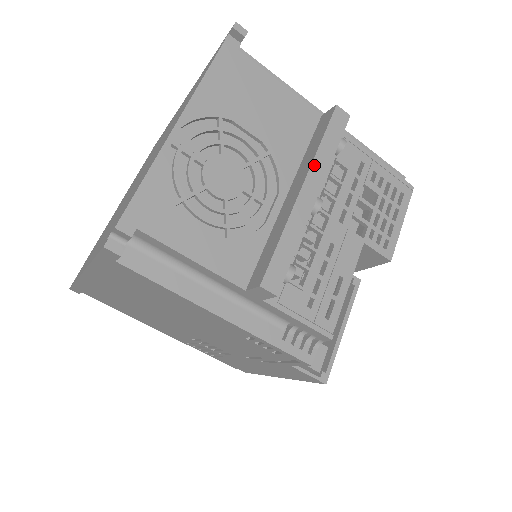
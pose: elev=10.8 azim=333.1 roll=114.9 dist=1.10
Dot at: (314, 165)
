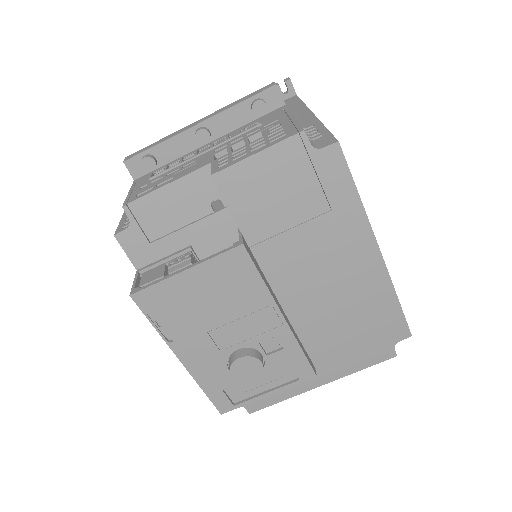
Dot at: (218, 111)
